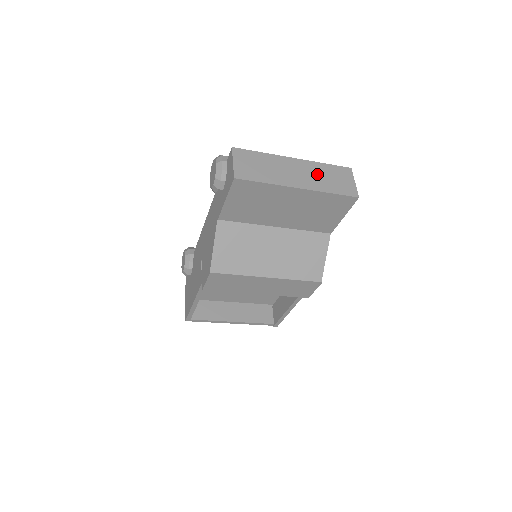
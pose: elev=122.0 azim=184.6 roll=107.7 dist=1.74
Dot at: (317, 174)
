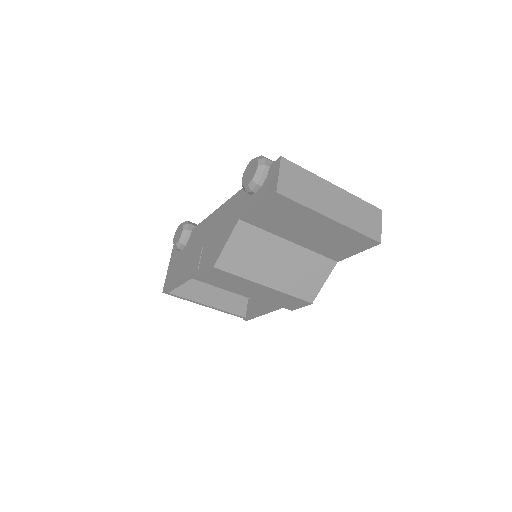
Dot at: (351, 208)
